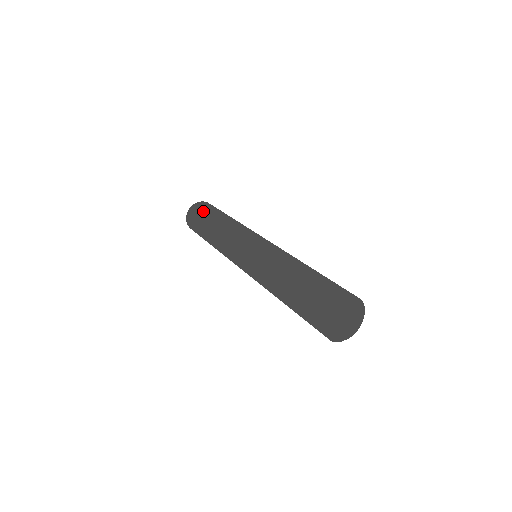
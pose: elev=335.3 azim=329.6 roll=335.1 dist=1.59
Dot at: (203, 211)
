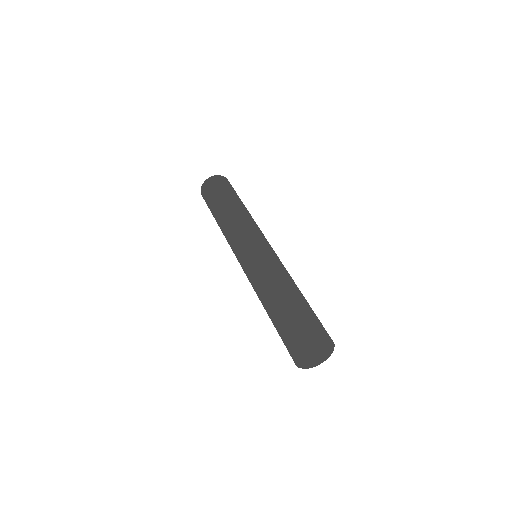
Dot at: (217, 190)
